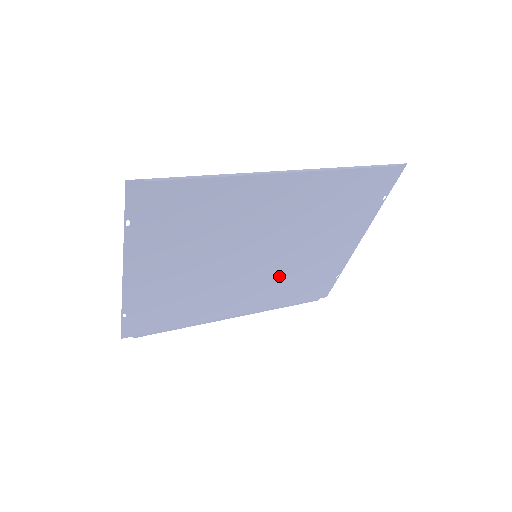
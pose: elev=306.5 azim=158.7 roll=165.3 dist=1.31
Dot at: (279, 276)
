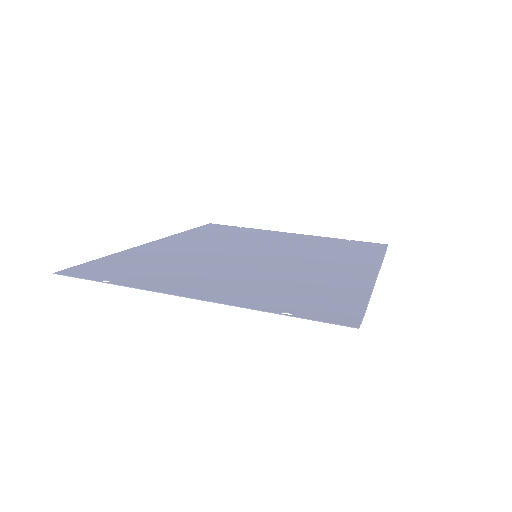
Dot at: (230, 242)
